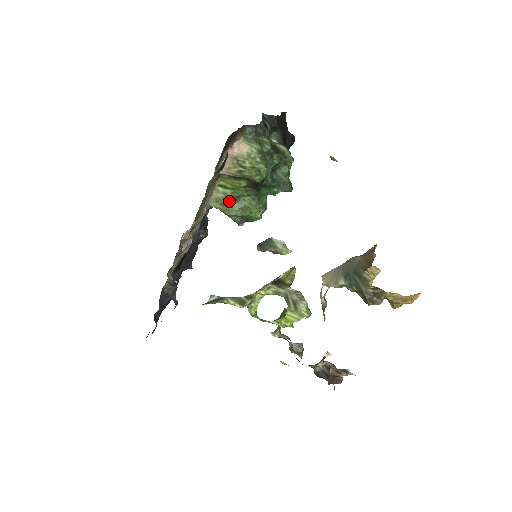
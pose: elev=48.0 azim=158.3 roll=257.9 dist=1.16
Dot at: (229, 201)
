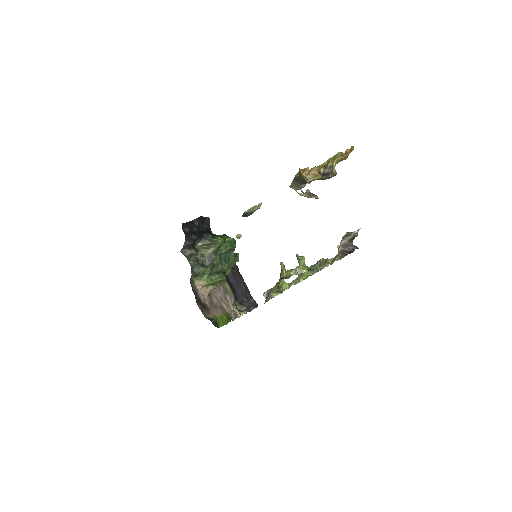
Dot at: occluded
